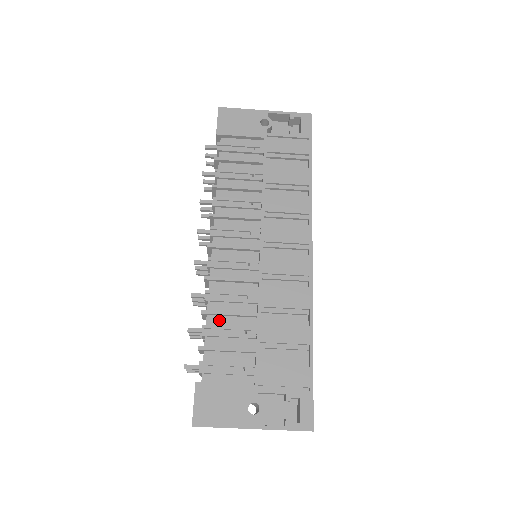
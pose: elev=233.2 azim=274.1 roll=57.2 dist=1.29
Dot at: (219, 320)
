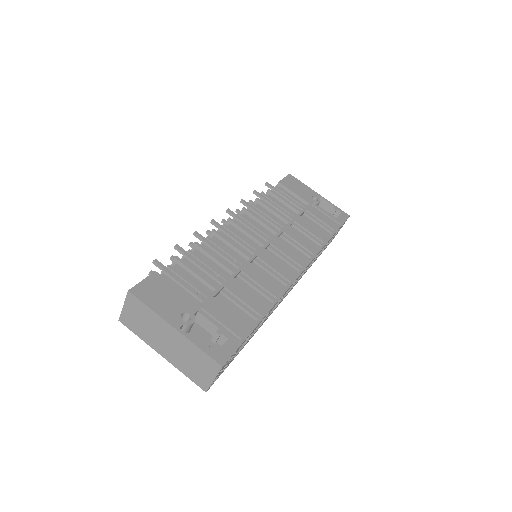
Dot at: (203, 257)
